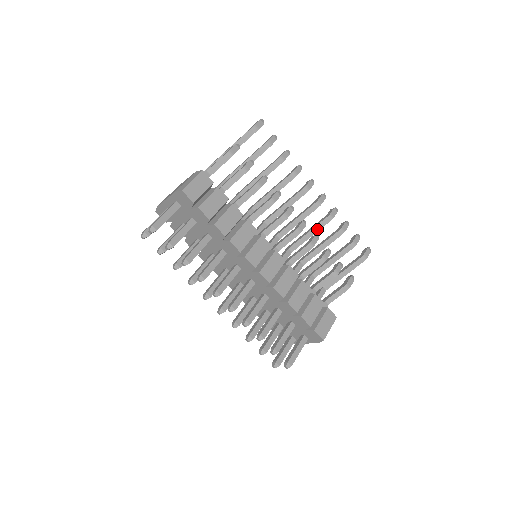
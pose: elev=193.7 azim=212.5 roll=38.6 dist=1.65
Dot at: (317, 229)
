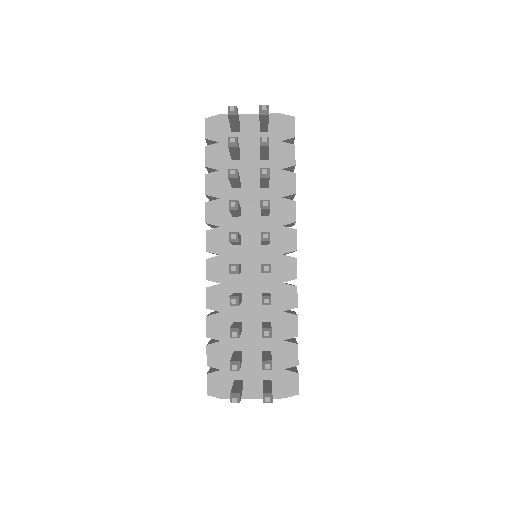
Dot at: occluded
